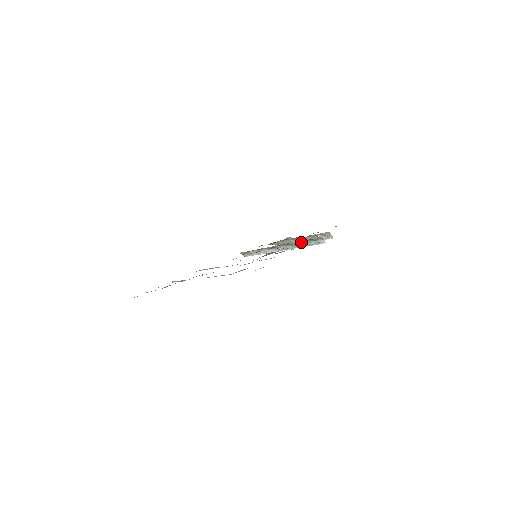
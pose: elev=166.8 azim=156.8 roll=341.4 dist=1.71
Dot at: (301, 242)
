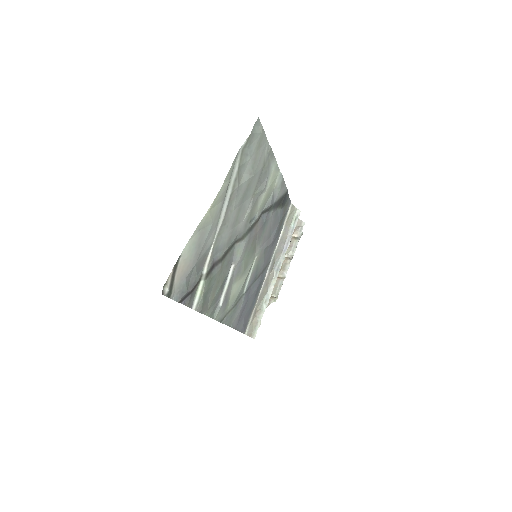
Dot at: (283, 235)
